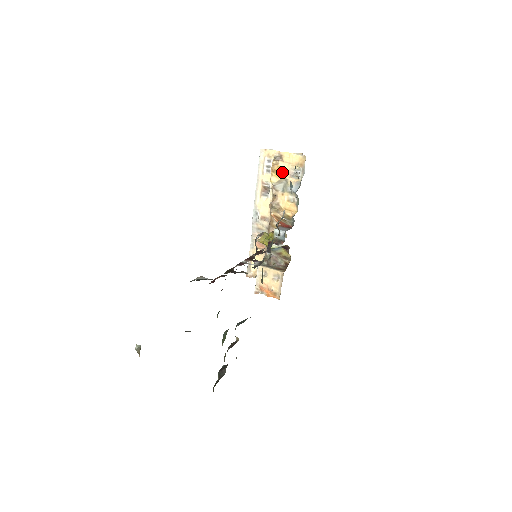
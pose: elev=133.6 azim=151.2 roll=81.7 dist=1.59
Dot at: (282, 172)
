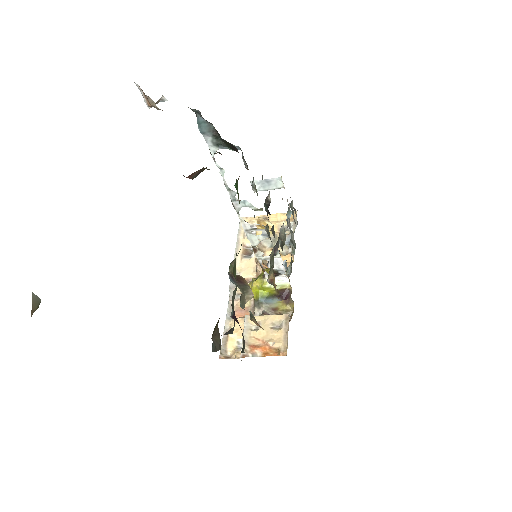
Dot at: (269, 229)
